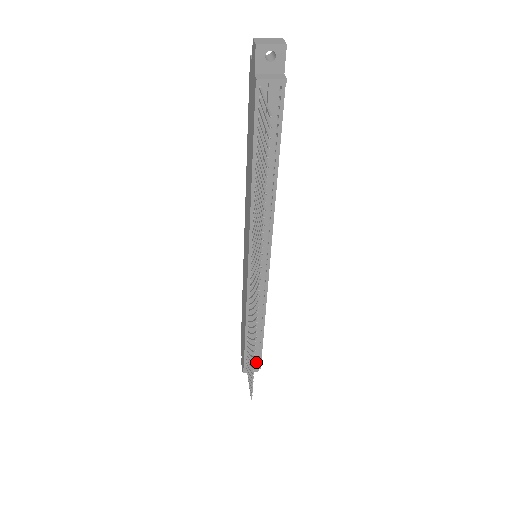
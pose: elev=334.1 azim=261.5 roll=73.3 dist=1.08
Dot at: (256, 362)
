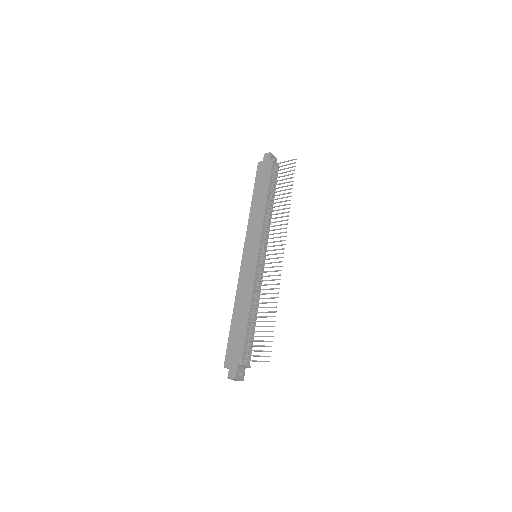
Dot at: (248, 359)
